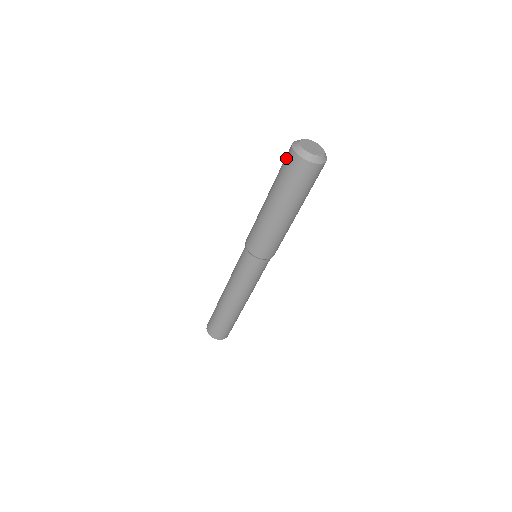
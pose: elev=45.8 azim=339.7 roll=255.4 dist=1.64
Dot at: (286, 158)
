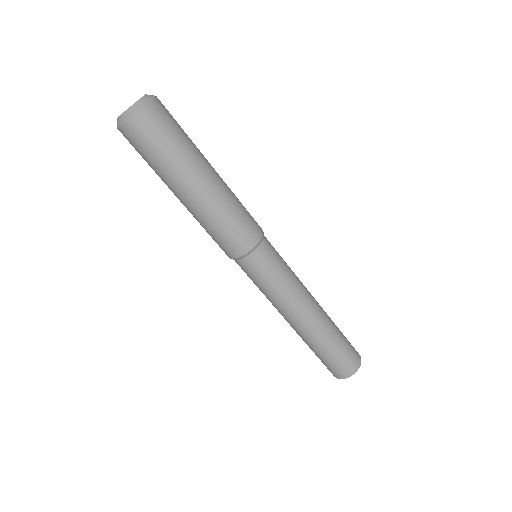
Dot at: (133, 142)
